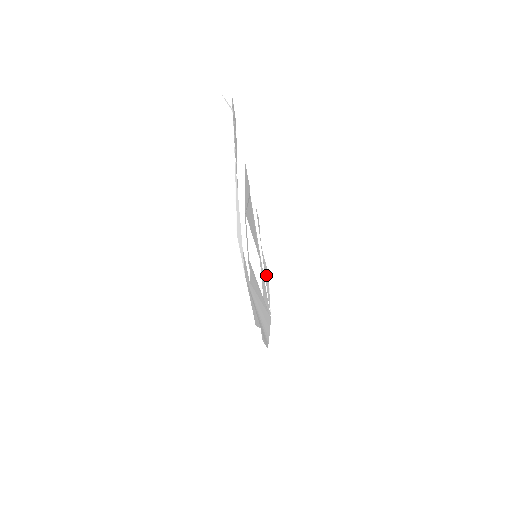
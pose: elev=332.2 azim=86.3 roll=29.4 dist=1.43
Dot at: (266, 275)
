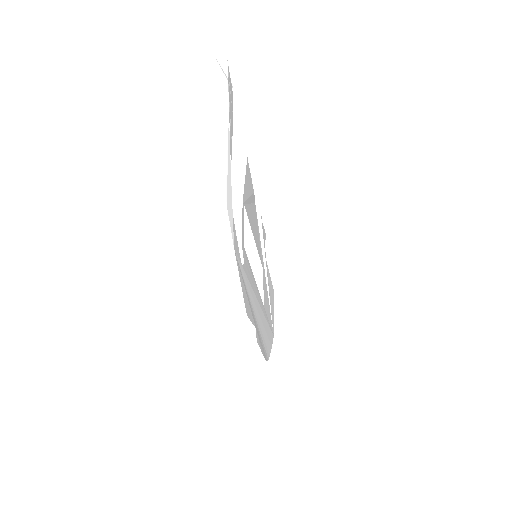
Dot at: (271, 291)
